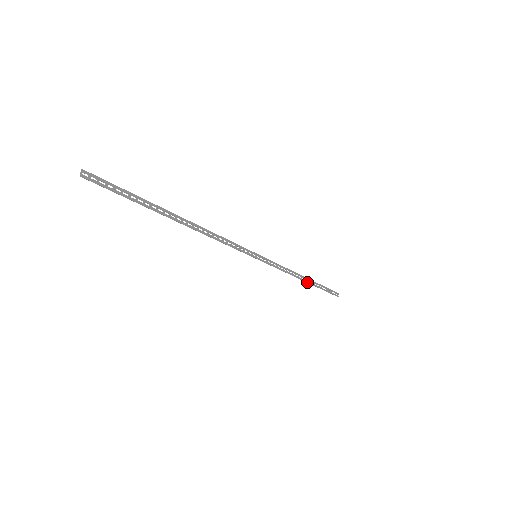
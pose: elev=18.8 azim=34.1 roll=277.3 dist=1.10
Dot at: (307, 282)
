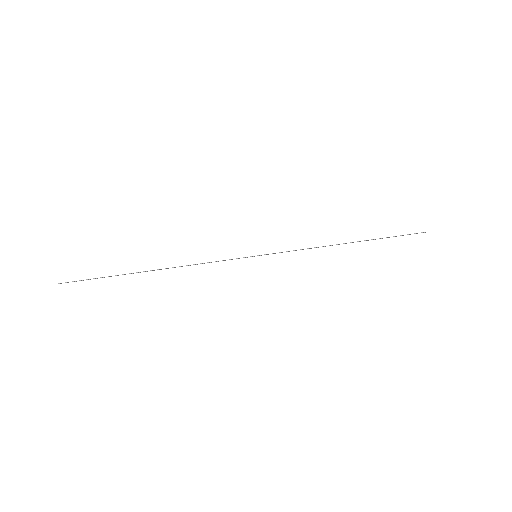
Dot at: occluded
